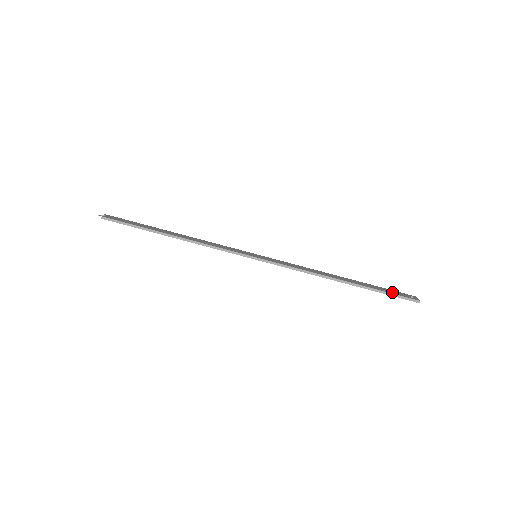
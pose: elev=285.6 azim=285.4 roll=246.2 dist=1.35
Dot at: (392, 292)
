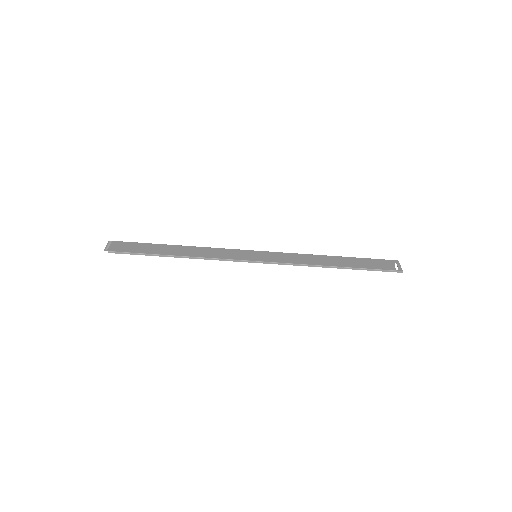
Dot at: (378, 266)
